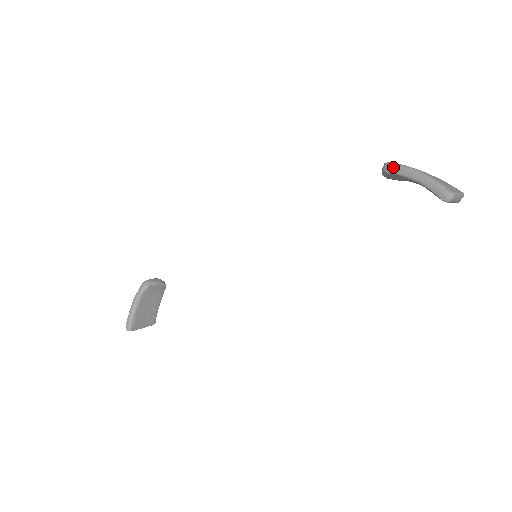
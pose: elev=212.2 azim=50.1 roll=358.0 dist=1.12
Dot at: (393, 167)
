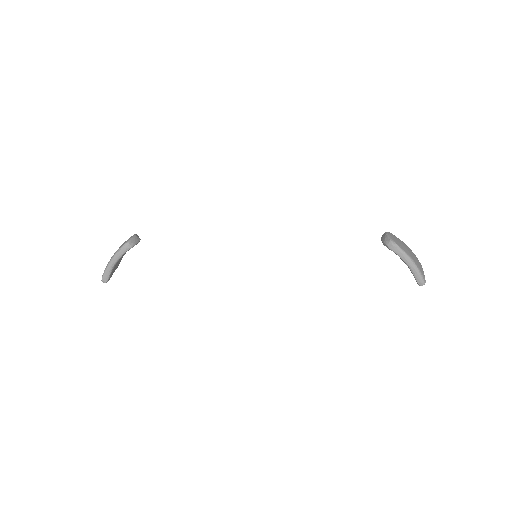
Dot at: (396, 249)
